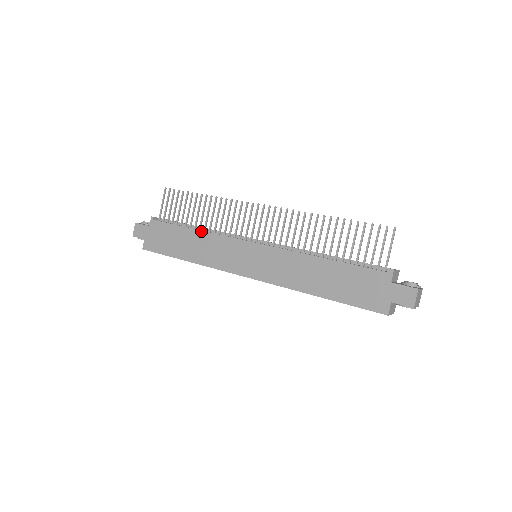
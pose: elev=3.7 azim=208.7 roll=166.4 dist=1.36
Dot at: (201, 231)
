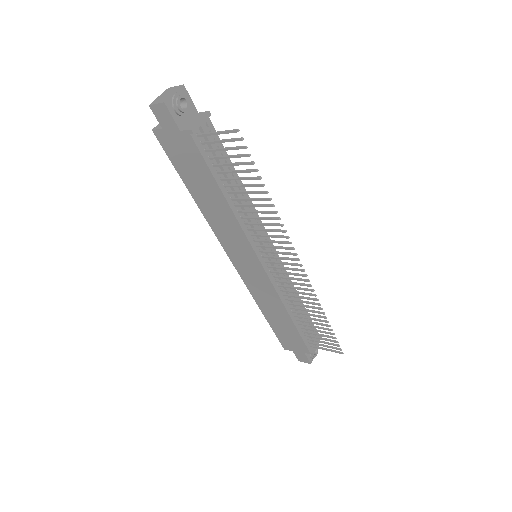
Dot at: (231, 210)
